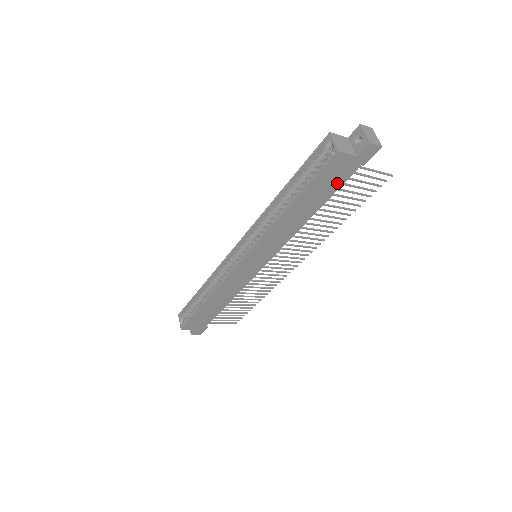
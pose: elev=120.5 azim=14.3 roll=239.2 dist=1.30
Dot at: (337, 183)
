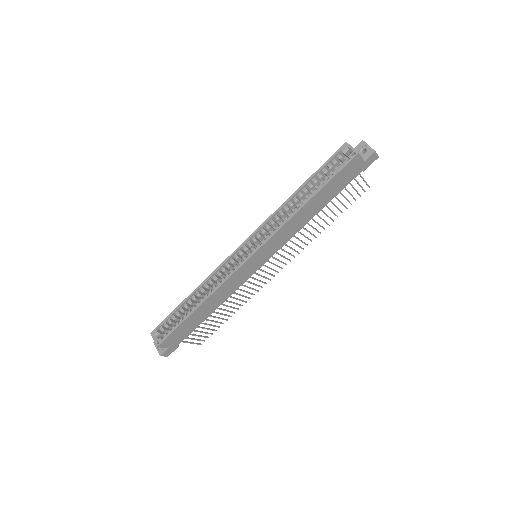
Dot at: (344, 184)
